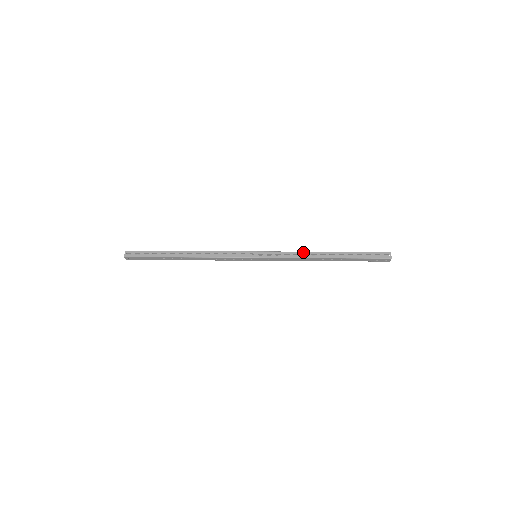
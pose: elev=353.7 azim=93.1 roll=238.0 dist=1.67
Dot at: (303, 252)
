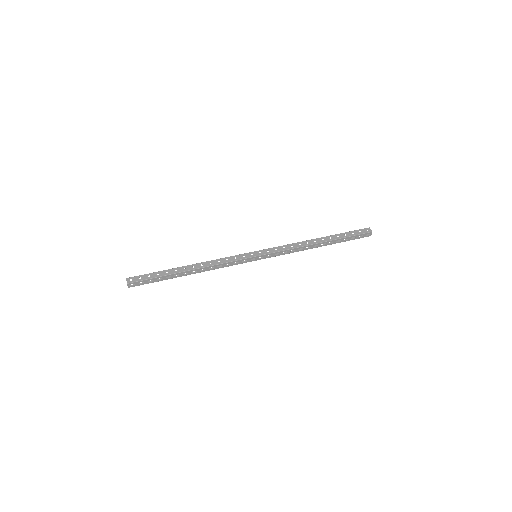
Dot at: (299, 248)
